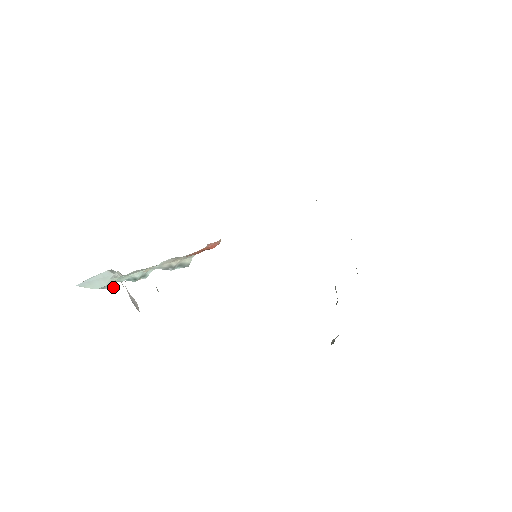
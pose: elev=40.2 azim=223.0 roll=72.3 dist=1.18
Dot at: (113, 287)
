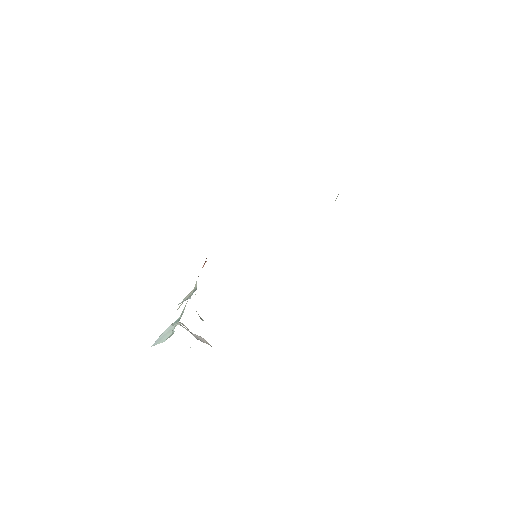
Dot at: occluded
